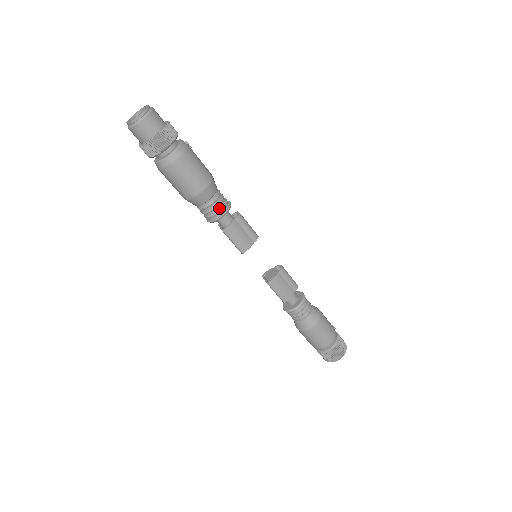
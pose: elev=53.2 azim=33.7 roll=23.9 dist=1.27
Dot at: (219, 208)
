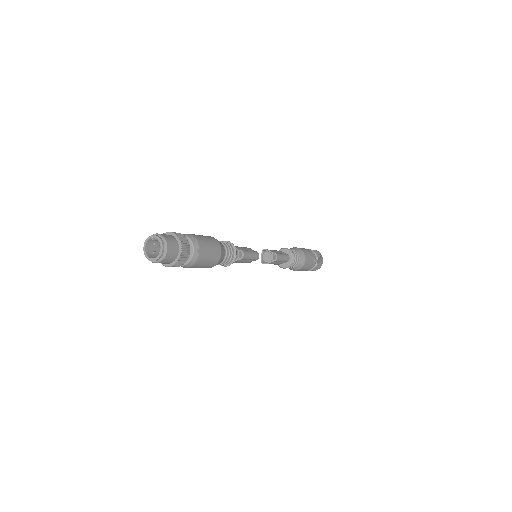
Dot at: (223, 264)
